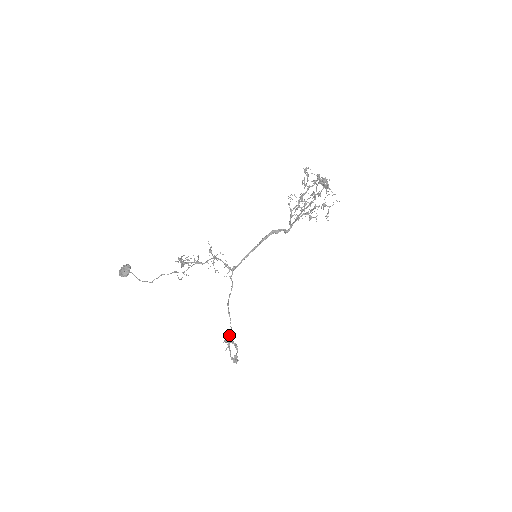
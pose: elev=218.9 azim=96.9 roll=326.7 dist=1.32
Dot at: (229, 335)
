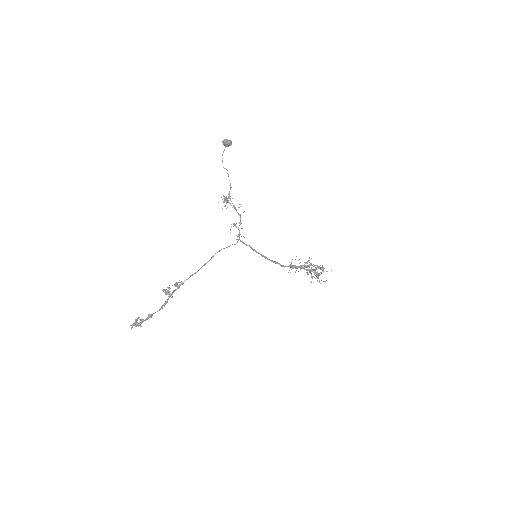
Dot at: occluded
